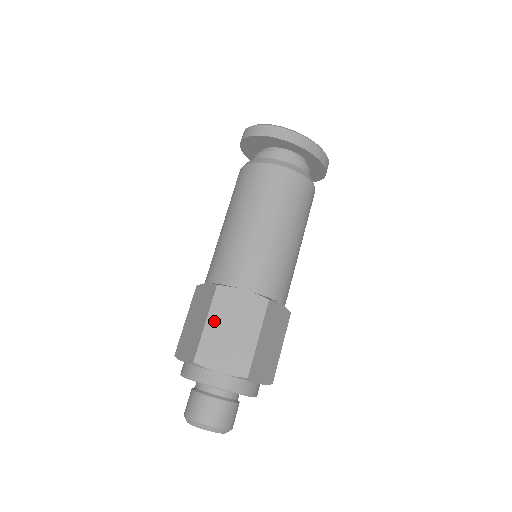
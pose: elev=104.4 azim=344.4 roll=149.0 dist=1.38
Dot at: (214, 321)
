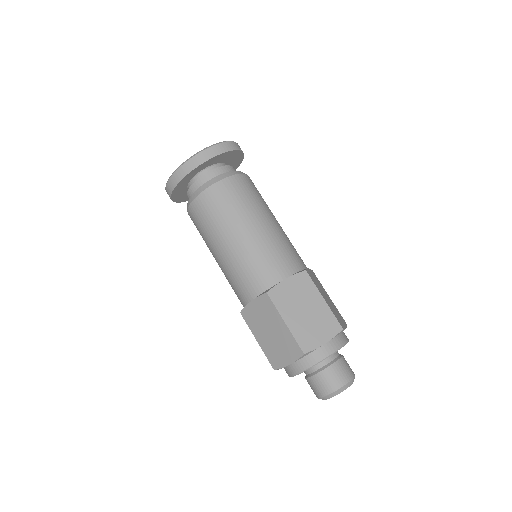
Dot at: (259, 336)
